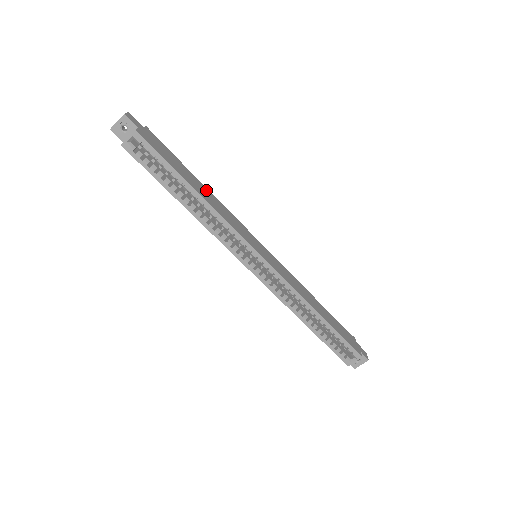
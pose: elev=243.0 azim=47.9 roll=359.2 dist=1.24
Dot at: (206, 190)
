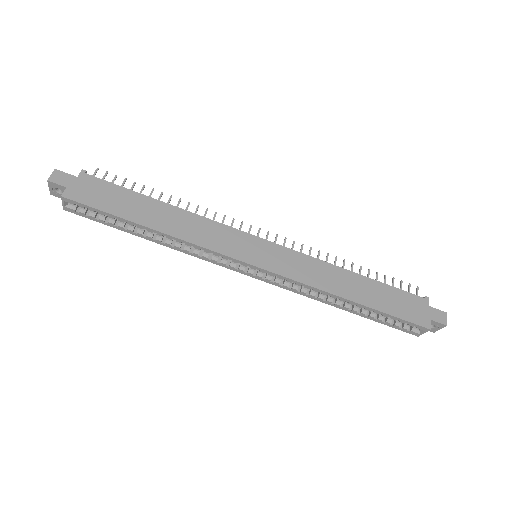
Dot at: (170, 210)
